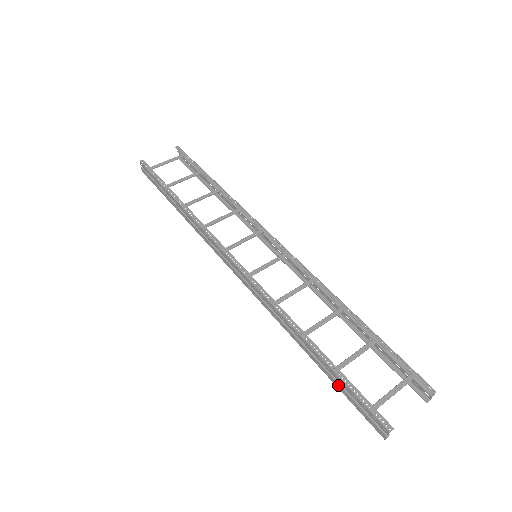
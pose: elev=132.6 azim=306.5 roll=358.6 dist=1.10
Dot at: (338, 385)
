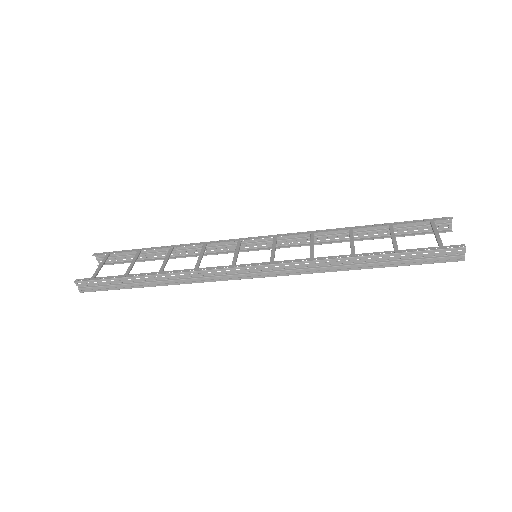
Dot at: (406, 262)
